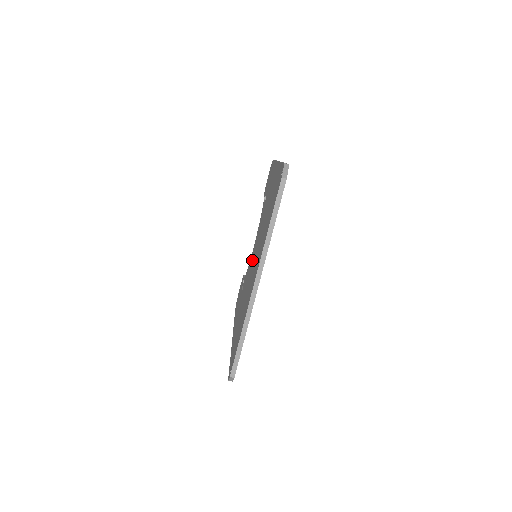
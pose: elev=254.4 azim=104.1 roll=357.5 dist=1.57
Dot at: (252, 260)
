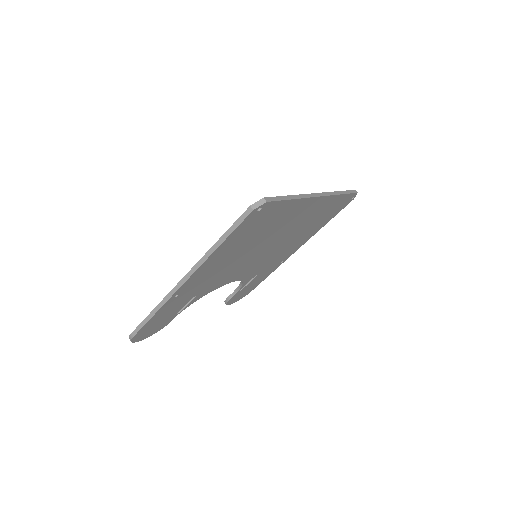
Dot at: occluded
